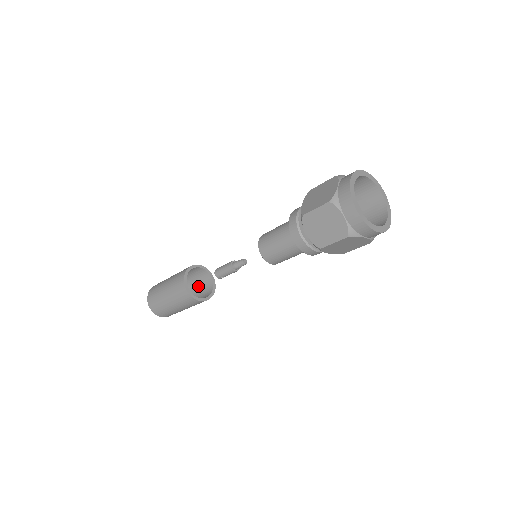
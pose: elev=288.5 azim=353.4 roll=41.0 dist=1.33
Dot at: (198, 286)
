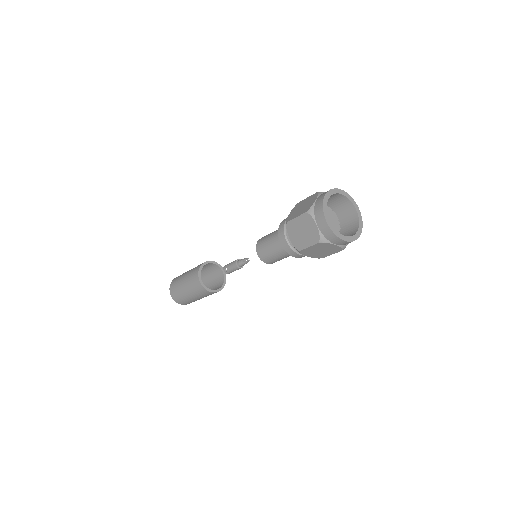
Dot at: occluded
